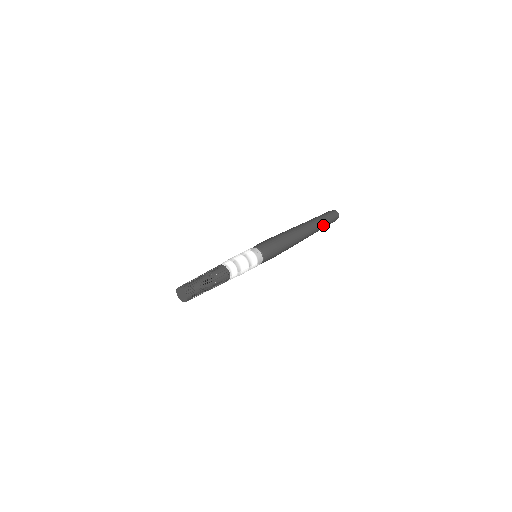
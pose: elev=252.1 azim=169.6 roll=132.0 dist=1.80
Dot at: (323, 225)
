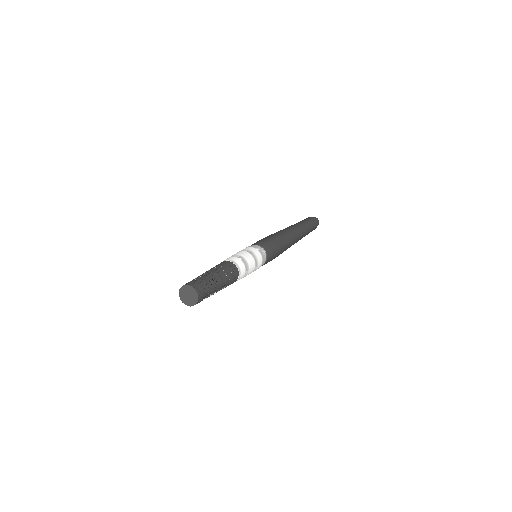
Dot at: (307, 234)
